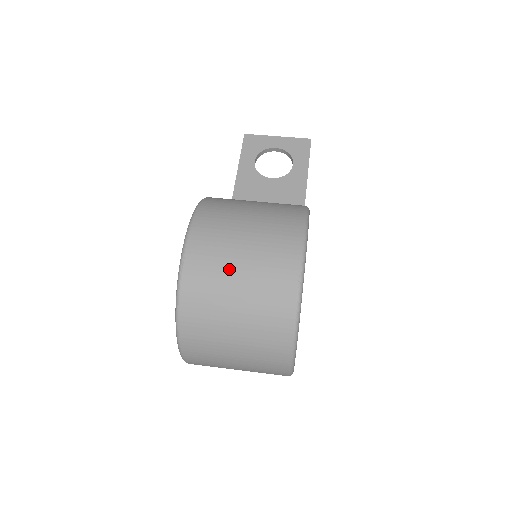
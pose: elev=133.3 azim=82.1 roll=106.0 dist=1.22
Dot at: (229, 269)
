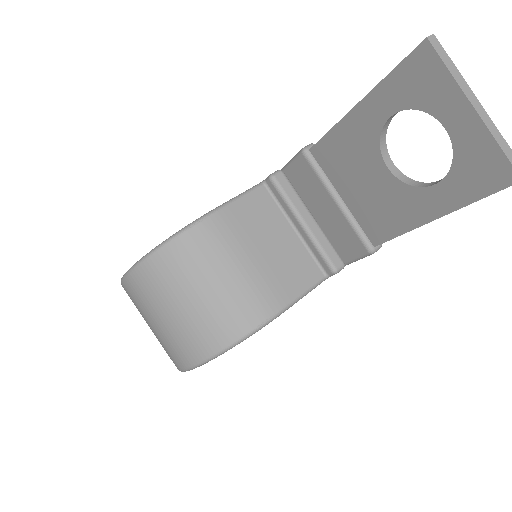
Dot at: (144, 319)
